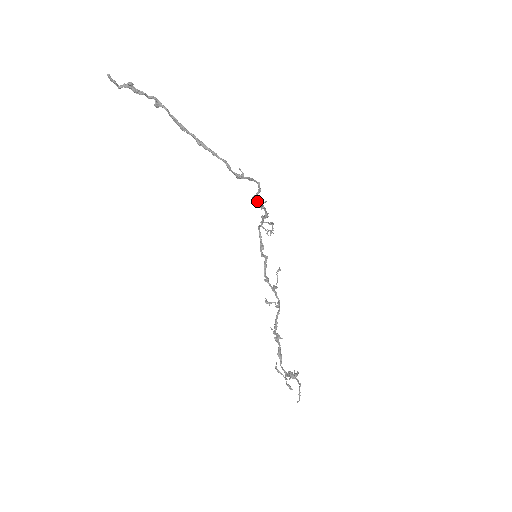
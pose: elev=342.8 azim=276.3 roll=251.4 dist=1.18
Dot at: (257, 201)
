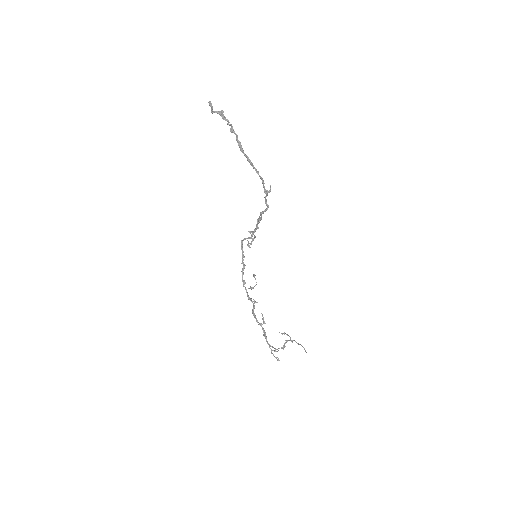
Dot at: (261, 215)
